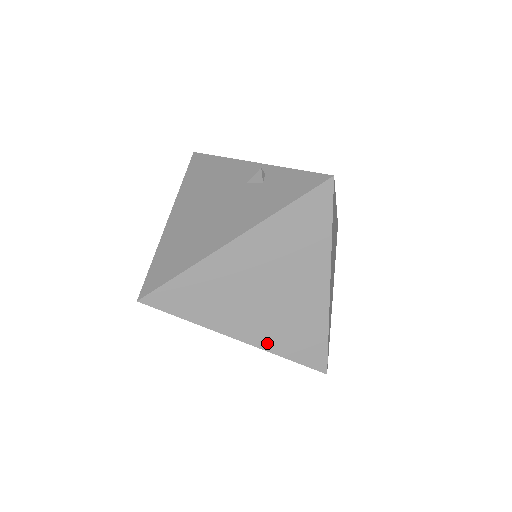
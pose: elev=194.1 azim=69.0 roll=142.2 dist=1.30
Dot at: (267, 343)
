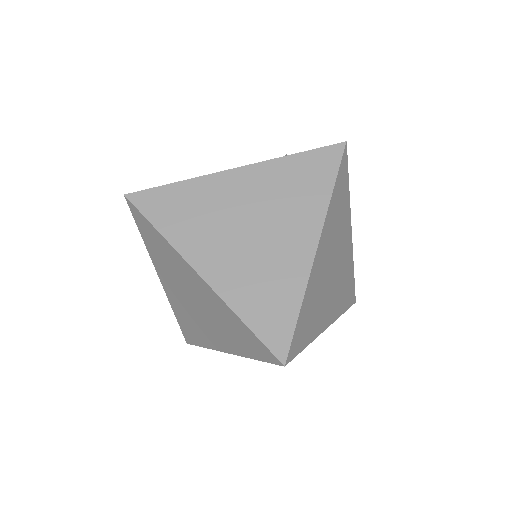
Dot at: (228, 291)
